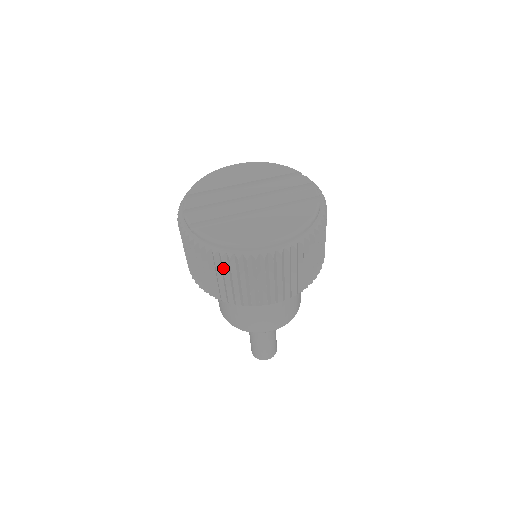
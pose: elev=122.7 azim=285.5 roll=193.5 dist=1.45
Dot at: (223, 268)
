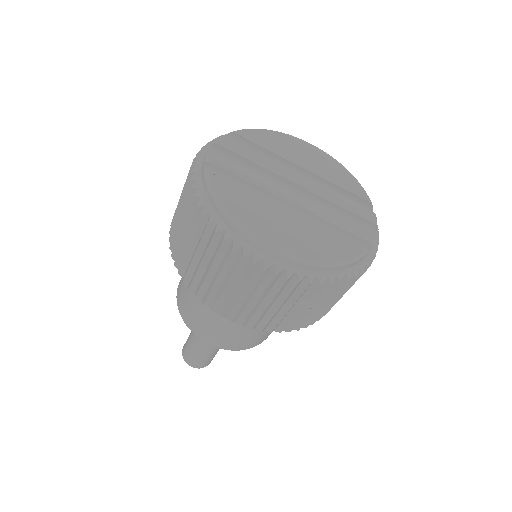
Dot at: (202, 237)
